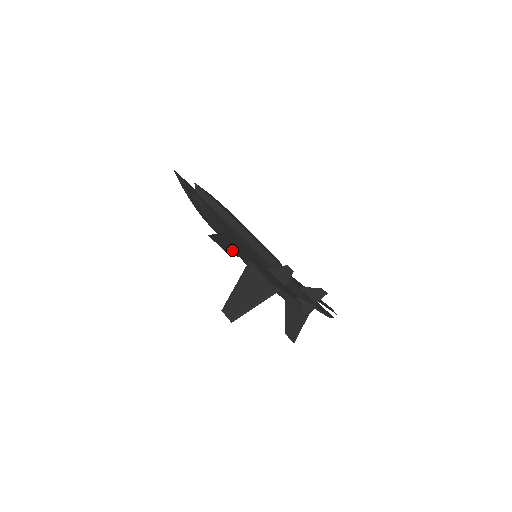
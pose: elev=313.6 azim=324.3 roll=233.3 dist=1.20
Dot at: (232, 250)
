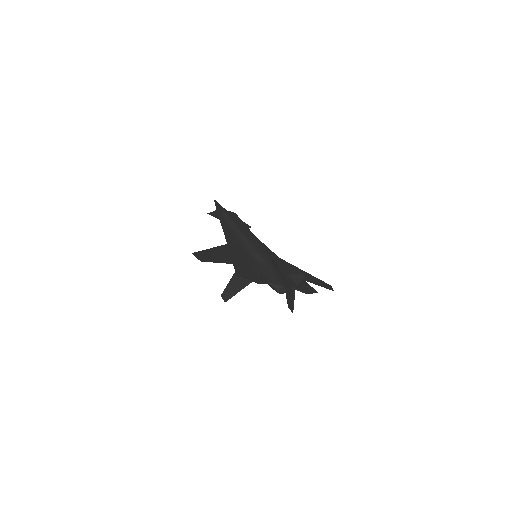
Dot at: (212, 259)
